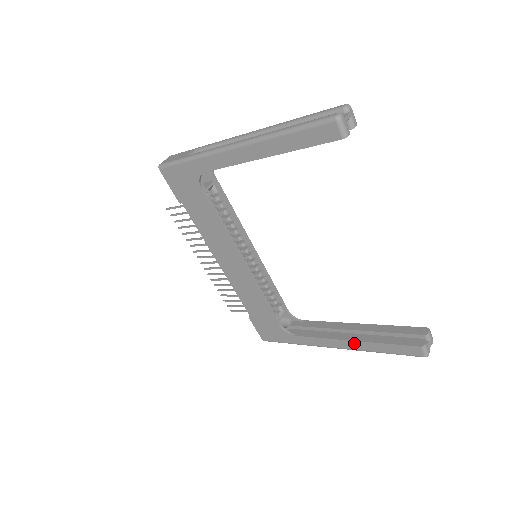
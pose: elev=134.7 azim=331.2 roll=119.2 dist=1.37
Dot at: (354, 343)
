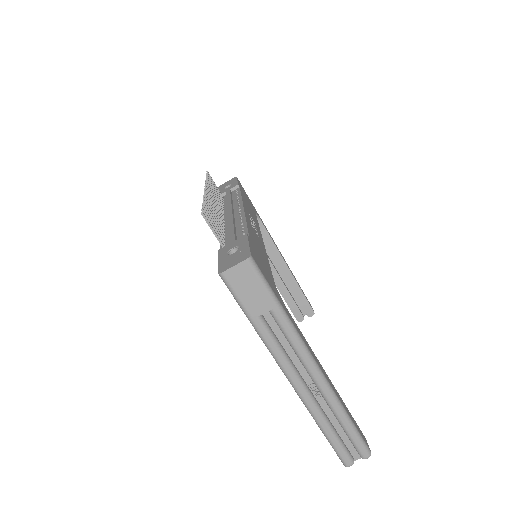
Dot at: occluded
